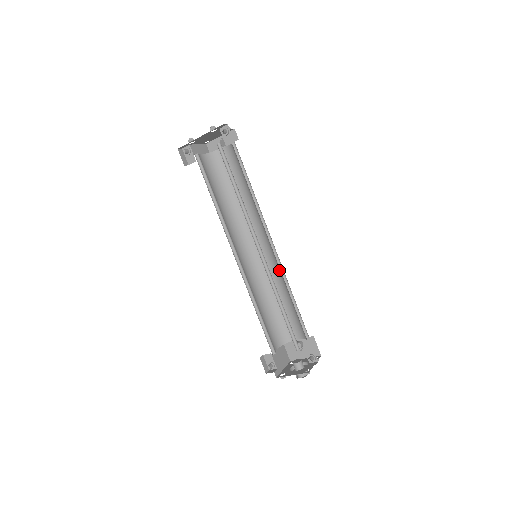
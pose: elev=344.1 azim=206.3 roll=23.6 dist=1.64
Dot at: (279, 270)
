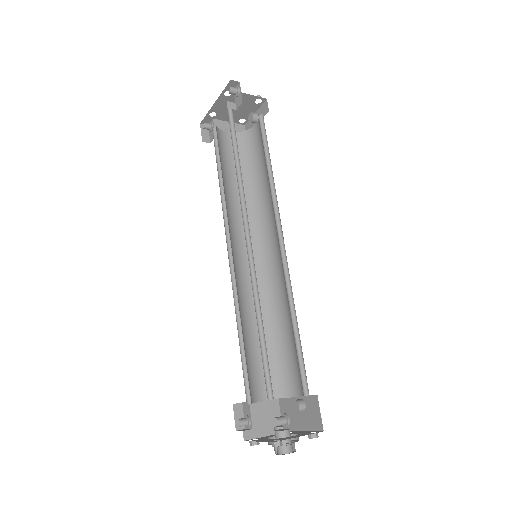
Dot at: (285, 282)
